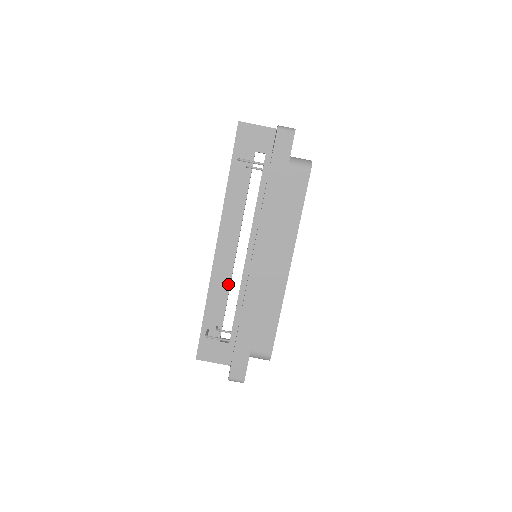
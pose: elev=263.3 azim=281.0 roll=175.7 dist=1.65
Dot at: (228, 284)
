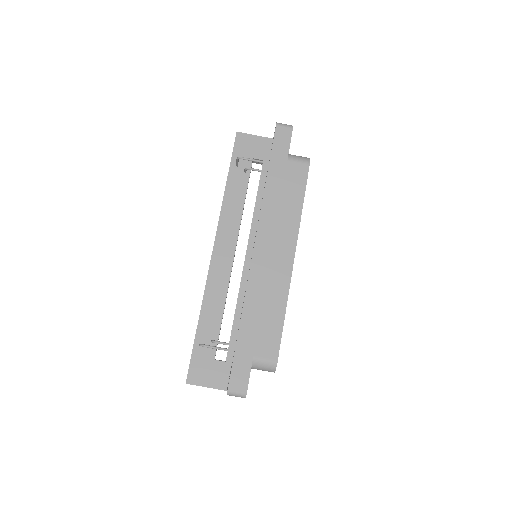
Dot at: (225, 291)
